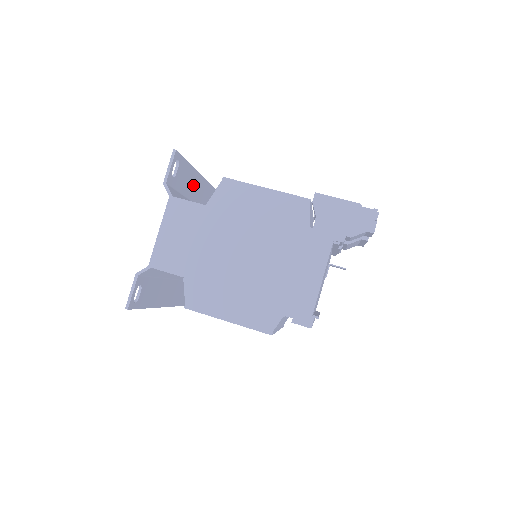
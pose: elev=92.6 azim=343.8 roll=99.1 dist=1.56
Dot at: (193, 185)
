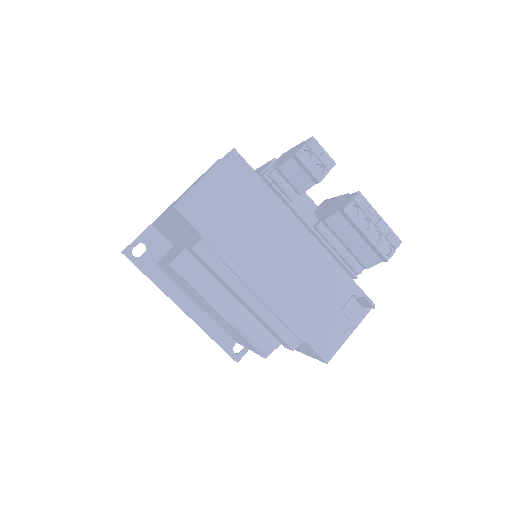
Dot at: occluded
